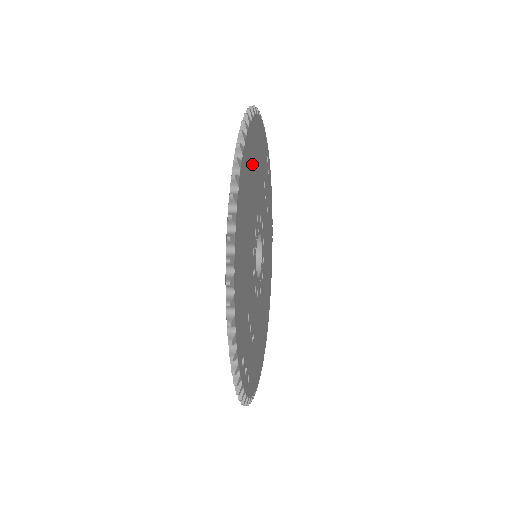
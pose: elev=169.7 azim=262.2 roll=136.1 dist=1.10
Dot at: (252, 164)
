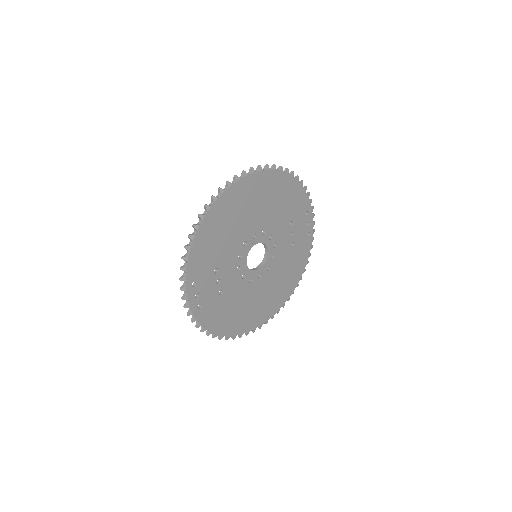
Dot at: (264, 194)
